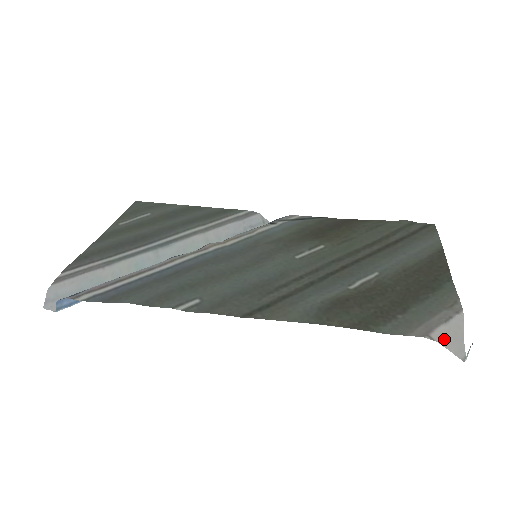
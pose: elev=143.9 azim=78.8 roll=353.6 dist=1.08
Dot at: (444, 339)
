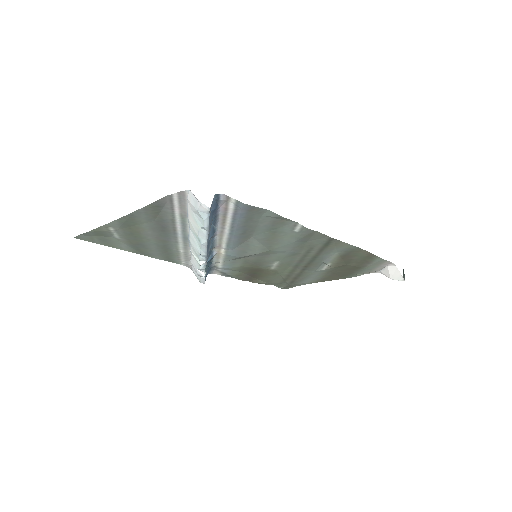
Dot at: (393, 270)
